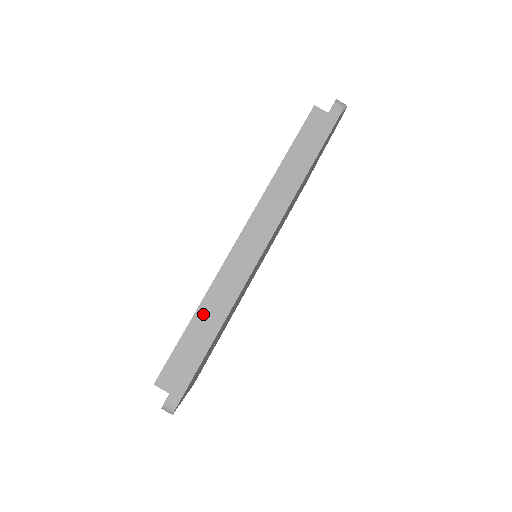
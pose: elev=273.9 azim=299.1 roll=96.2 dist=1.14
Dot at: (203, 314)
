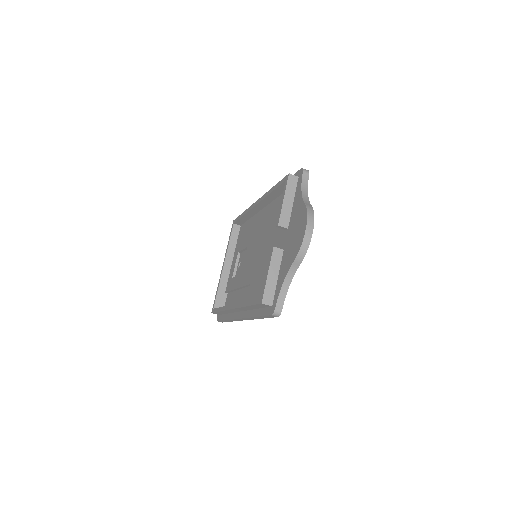
Dot at: (224, 312)
